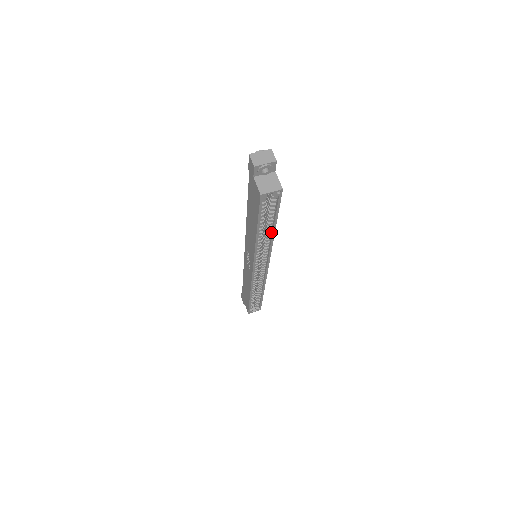
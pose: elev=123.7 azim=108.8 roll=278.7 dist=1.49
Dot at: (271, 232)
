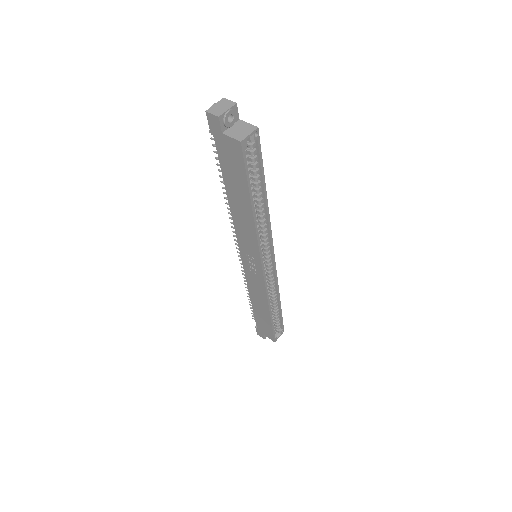
Dot at: (263, 203)
